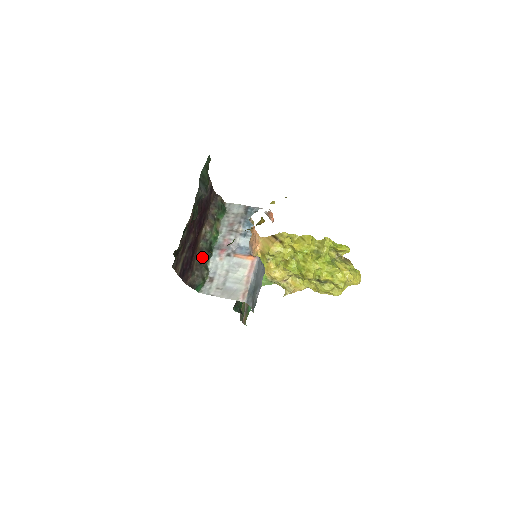
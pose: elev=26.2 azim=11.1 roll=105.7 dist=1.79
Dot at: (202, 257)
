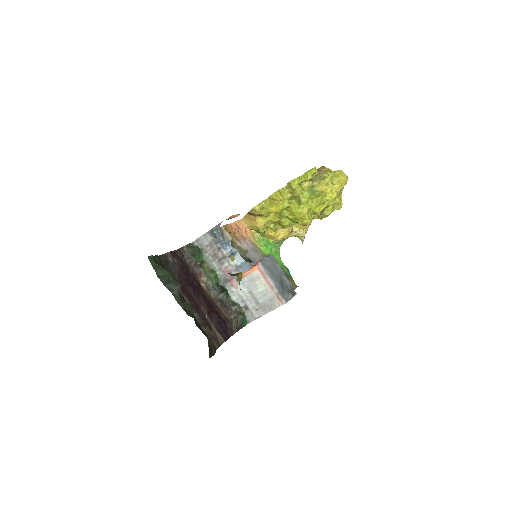
Dot at: (223, 302)
